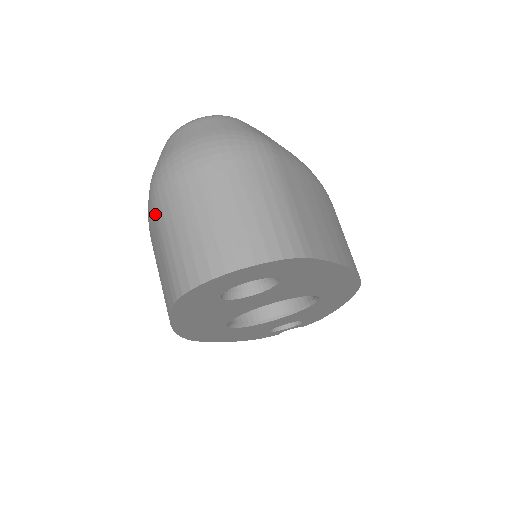
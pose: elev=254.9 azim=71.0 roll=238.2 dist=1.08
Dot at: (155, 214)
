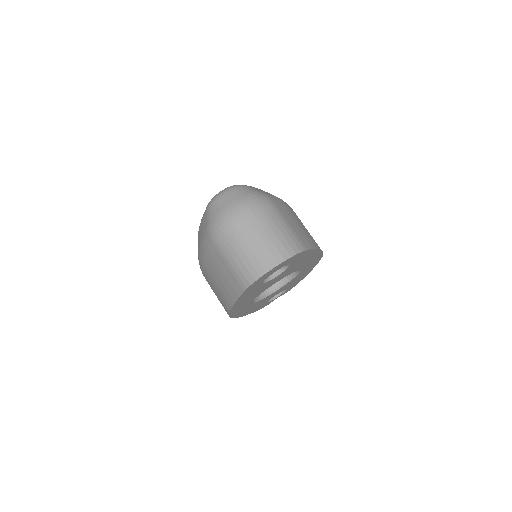
Dot at: (218, 248)
